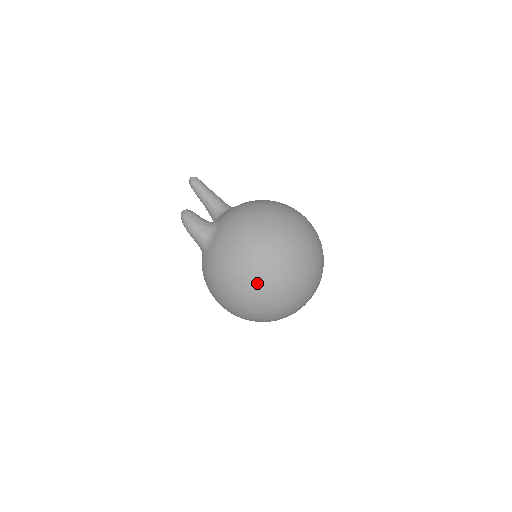
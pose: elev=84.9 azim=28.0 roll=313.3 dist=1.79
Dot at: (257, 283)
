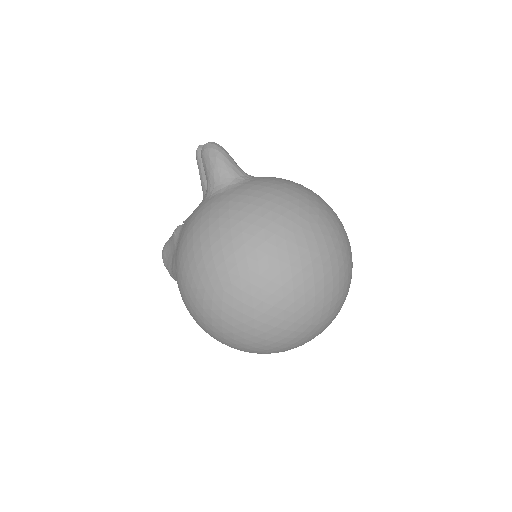
Dot at: (319, 238)
